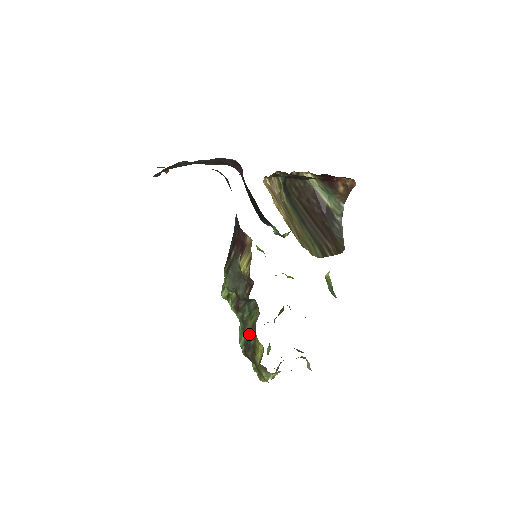
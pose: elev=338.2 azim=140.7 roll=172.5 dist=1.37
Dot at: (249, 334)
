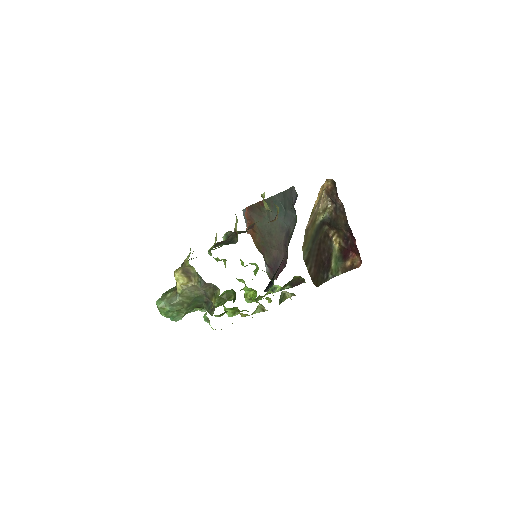
Dot at: occluded
